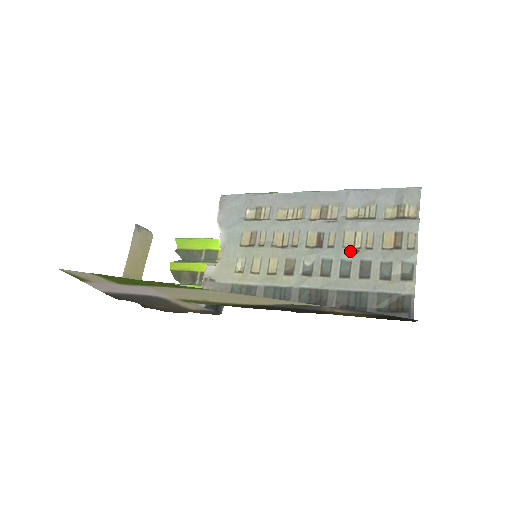
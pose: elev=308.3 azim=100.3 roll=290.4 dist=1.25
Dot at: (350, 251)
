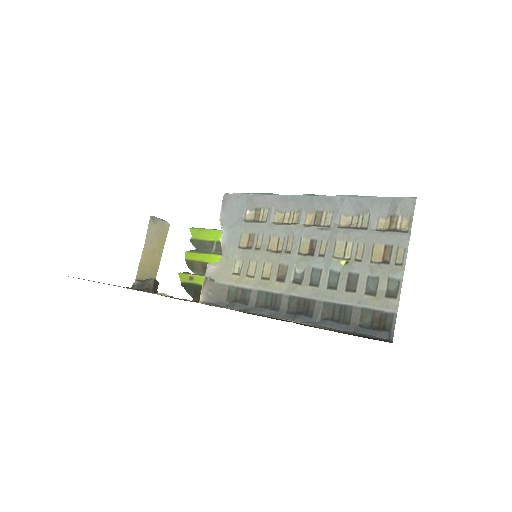
Dot at: (339, 262)
